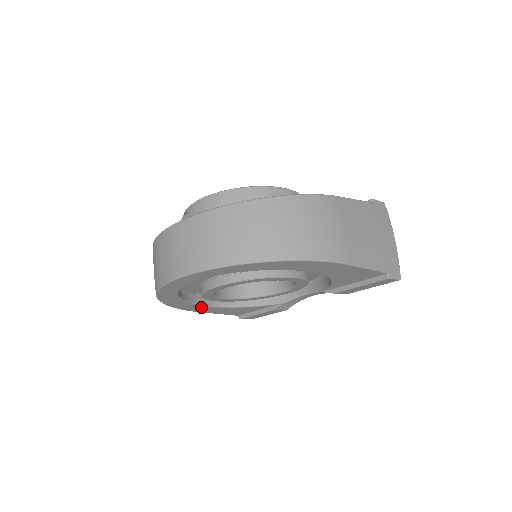
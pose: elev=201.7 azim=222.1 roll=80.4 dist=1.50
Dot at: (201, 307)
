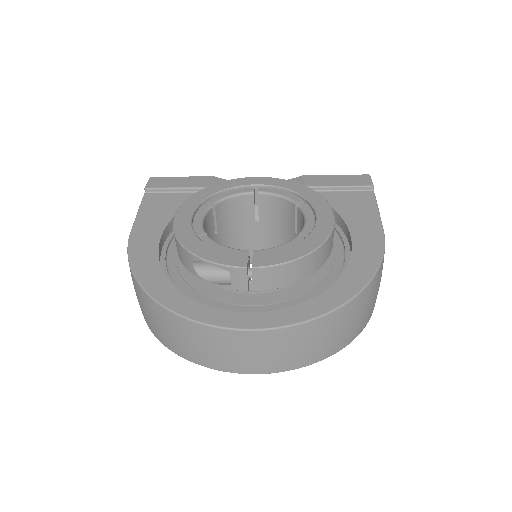
Dot at: occluded
